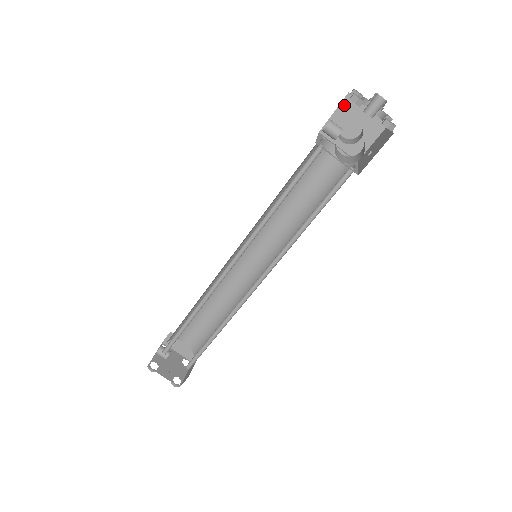
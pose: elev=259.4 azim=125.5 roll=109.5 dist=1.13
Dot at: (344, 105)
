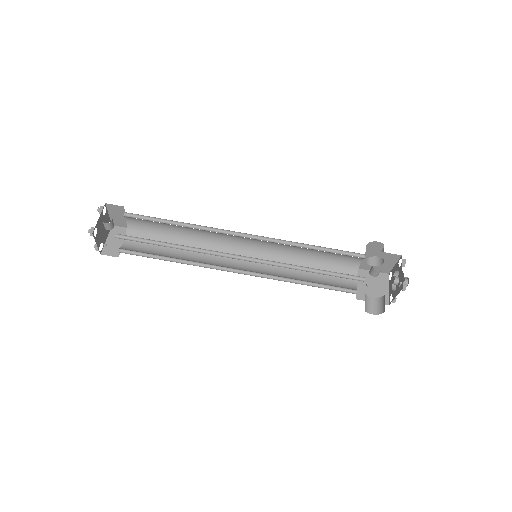
Dot at: (392, 255)
